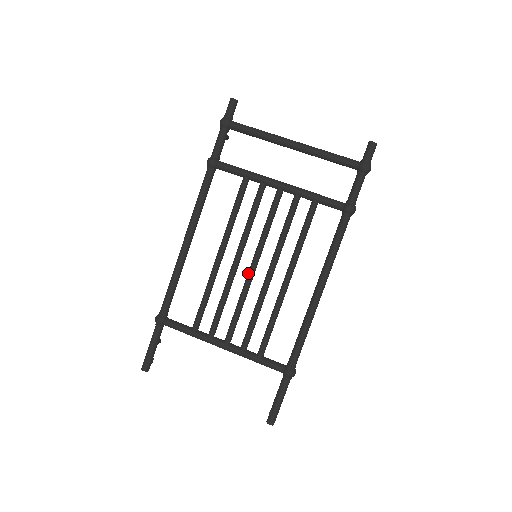
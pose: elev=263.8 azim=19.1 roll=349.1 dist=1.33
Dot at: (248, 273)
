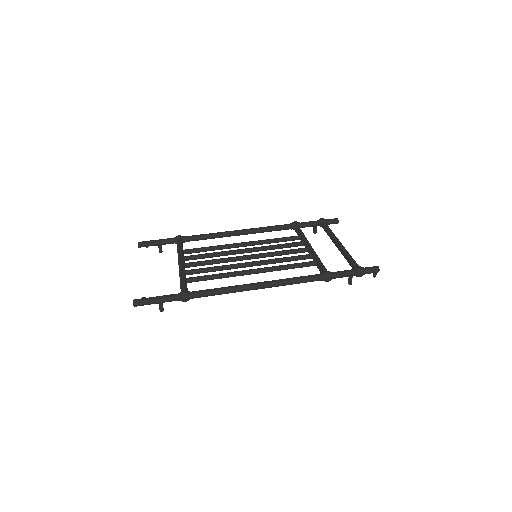
Dot at: occluded
